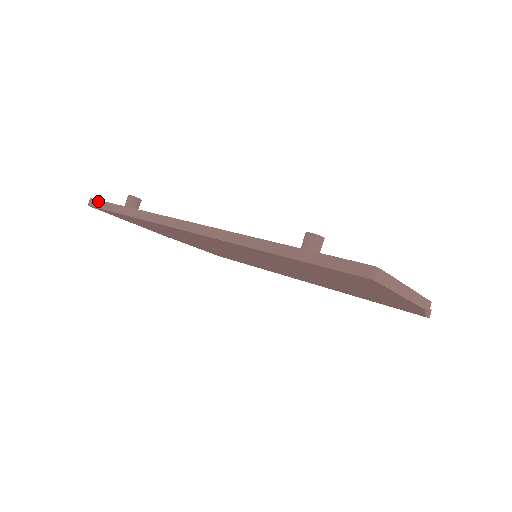
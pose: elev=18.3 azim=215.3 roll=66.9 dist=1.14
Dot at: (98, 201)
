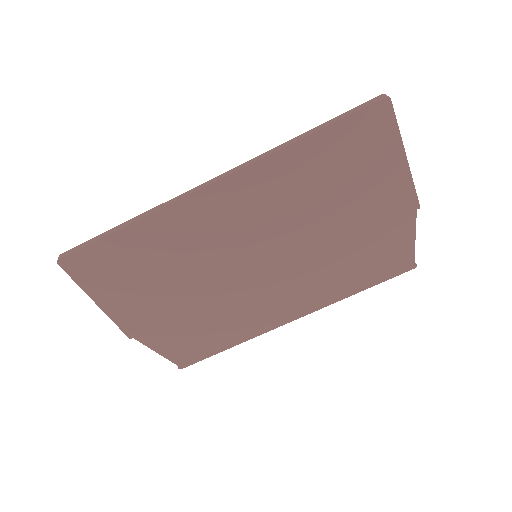
Dot at: (74, 248)
